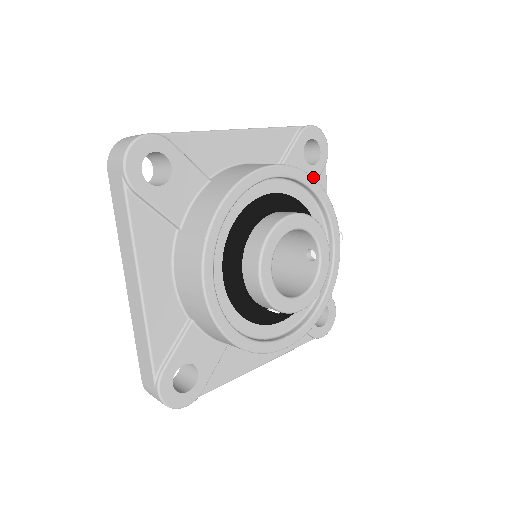
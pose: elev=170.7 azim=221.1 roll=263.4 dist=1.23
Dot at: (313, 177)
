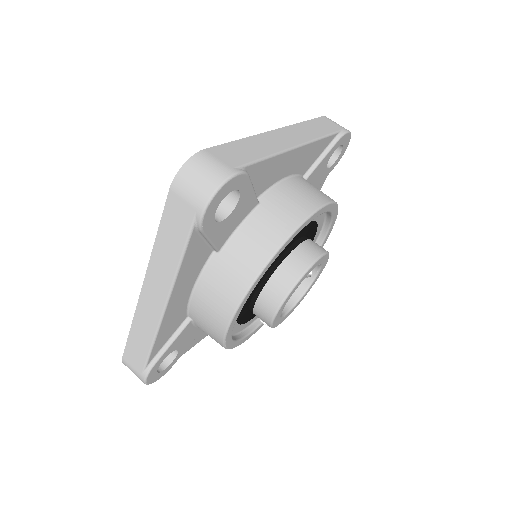
Dot at: (323, 178)
